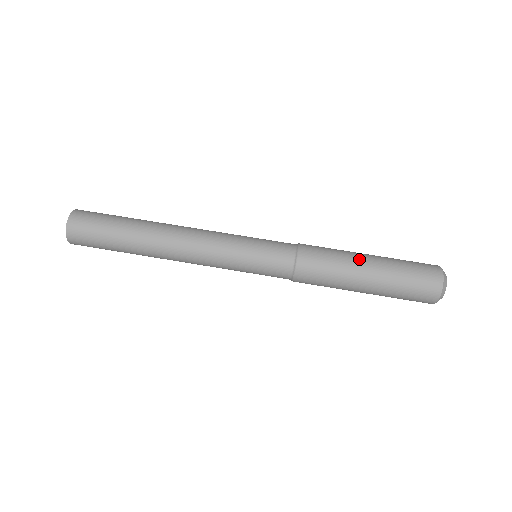
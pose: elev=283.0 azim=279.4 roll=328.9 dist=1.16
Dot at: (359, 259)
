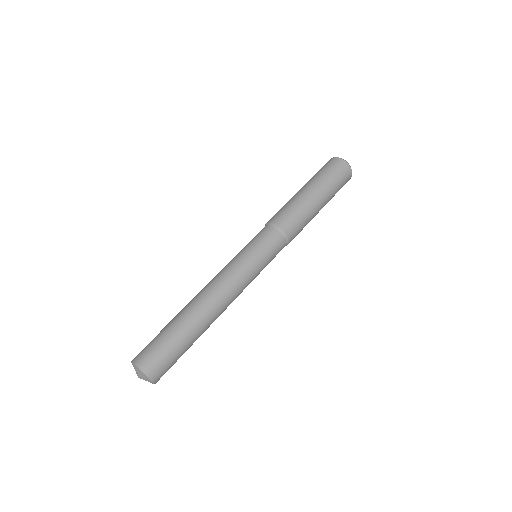
Dot at: (312, 202)
